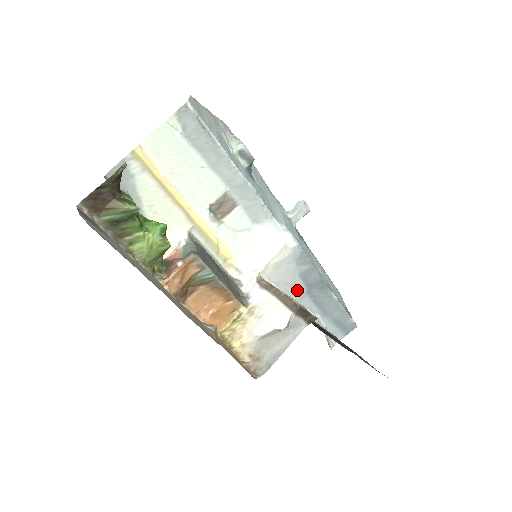
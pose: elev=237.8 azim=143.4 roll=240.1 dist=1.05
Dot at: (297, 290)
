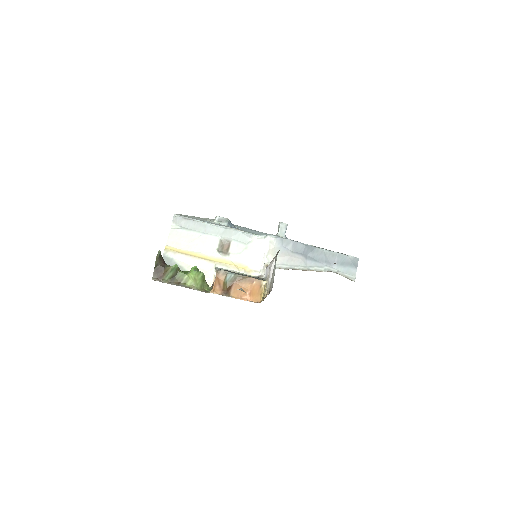
Dot at: (298, 260)
